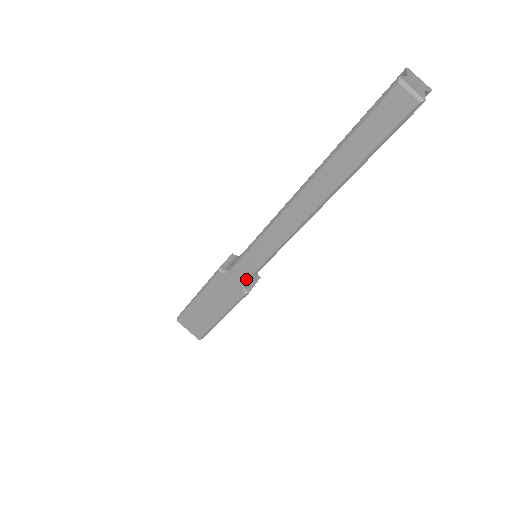
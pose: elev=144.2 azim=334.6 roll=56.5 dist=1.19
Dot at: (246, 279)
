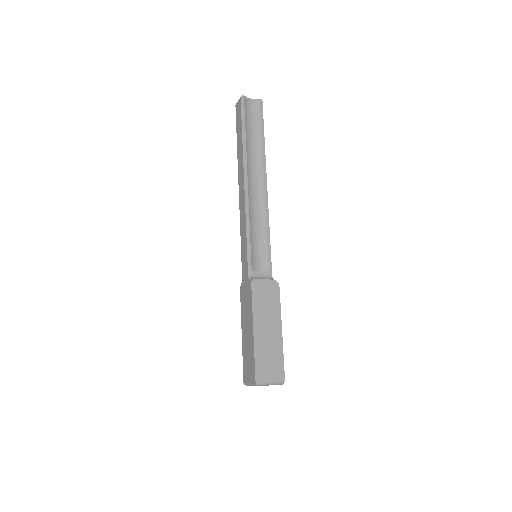
Dot at: (247, 268)
